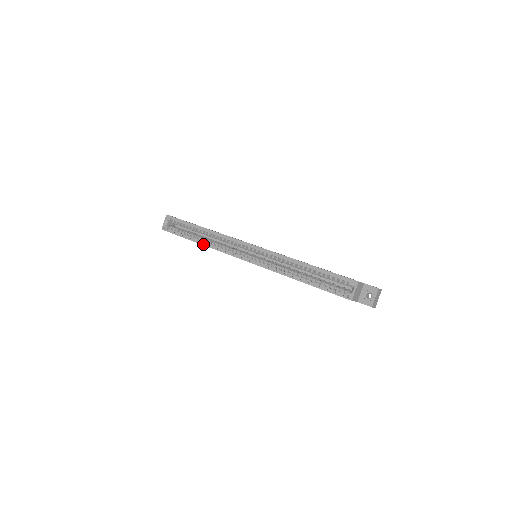
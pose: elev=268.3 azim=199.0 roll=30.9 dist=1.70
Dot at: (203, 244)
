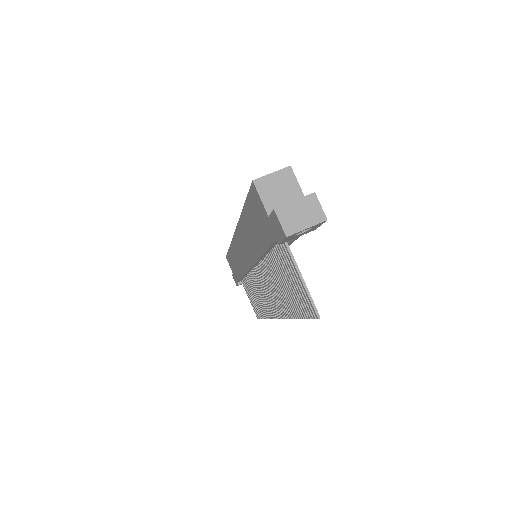
Dot at: occluded
